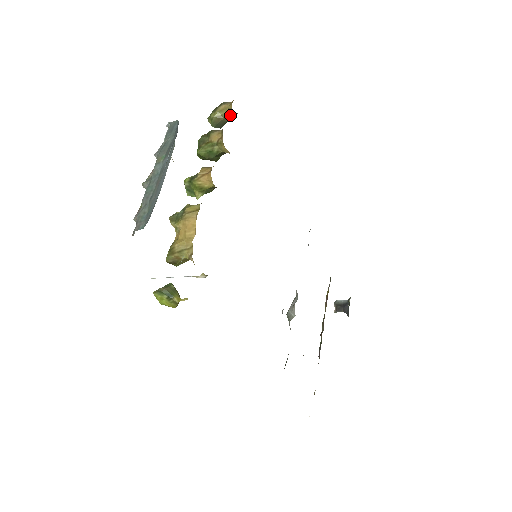
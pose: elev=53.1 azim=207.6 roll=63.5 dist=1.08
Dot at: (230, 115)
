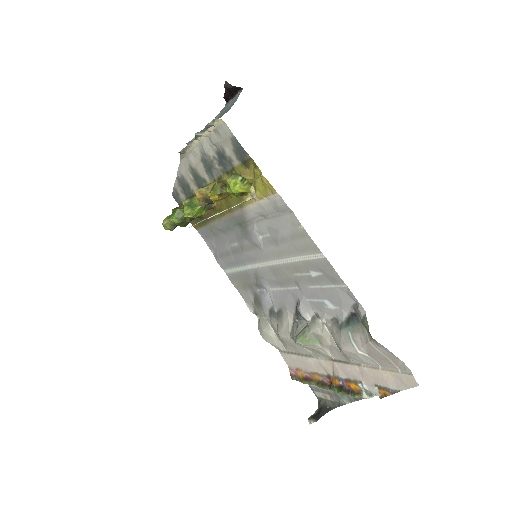
Dot at: occluded
